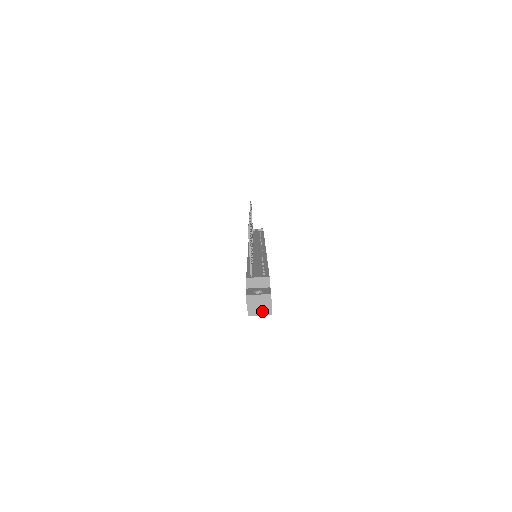
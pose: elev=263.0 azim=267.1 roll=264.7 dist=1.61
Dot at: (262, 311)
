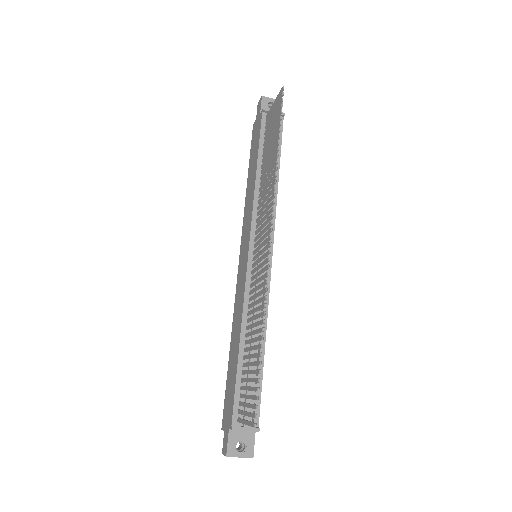
Dot at: occluded
